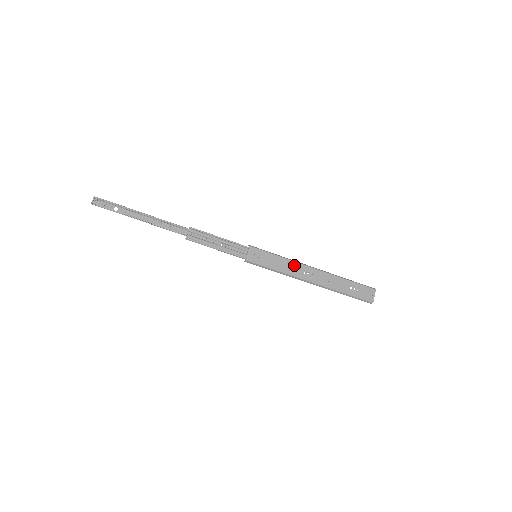
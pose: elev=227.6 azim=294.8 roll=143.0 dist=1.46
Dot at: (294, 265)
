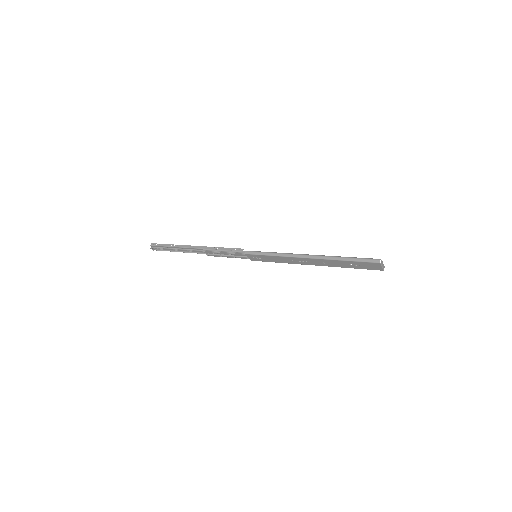
Dot at: (287, 258)
